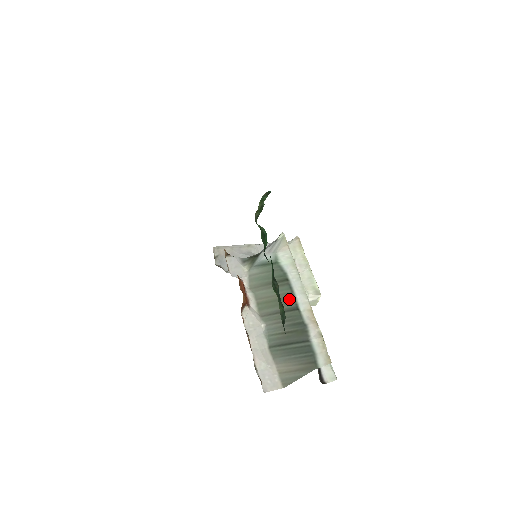
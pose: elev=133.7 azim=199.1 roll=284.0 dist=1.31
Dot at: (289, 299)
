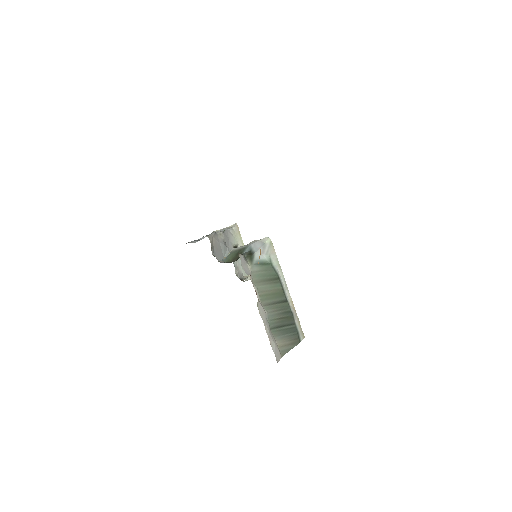
Dot at: (282, 294)
